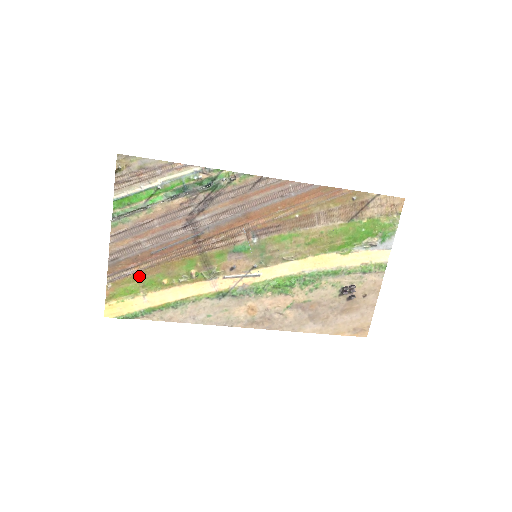
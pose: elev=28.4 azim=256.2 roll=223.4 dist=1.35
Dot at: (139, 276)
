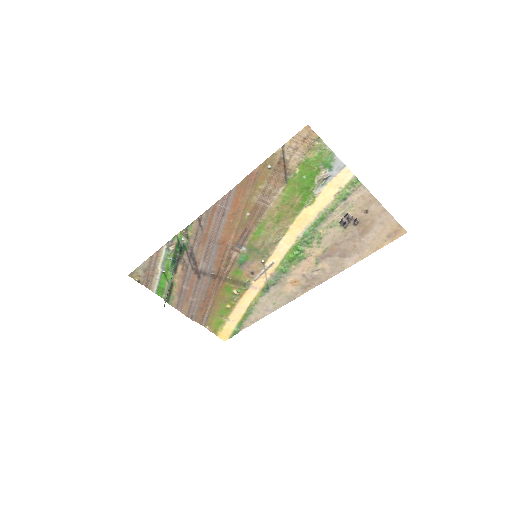
Dot at: (213, 313)
